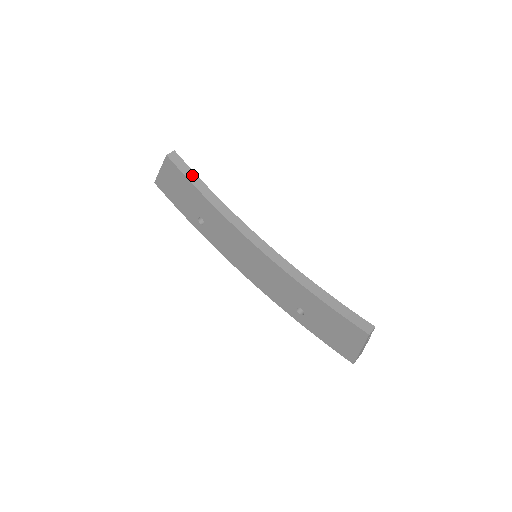
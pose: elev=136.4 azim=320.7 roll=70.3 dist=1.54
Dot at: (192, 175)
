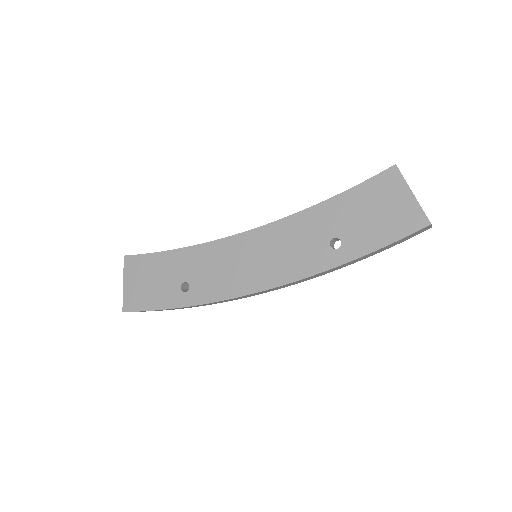
Dot at: occluded
